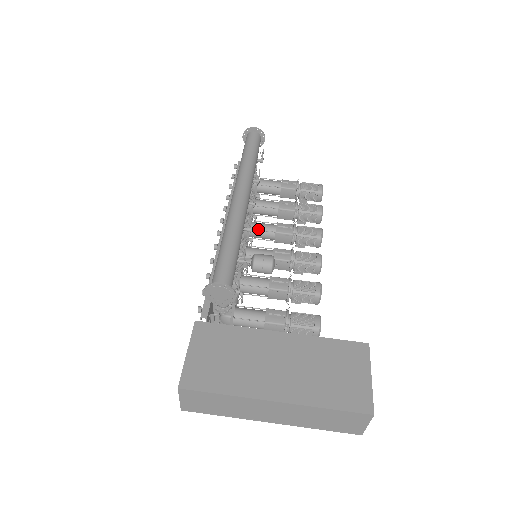
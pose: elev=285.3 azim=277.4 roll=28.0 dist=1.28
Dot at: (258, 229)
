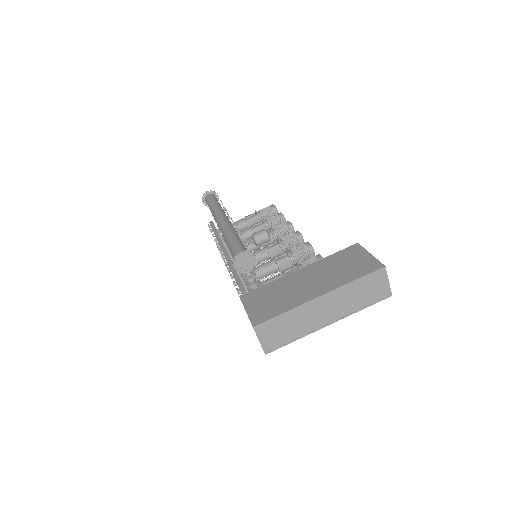
Dot at: occluded
